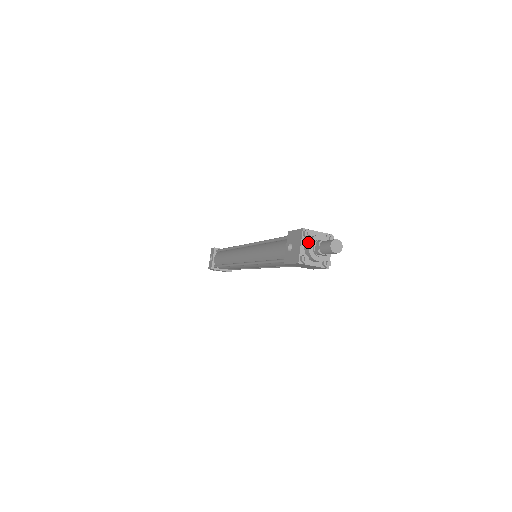
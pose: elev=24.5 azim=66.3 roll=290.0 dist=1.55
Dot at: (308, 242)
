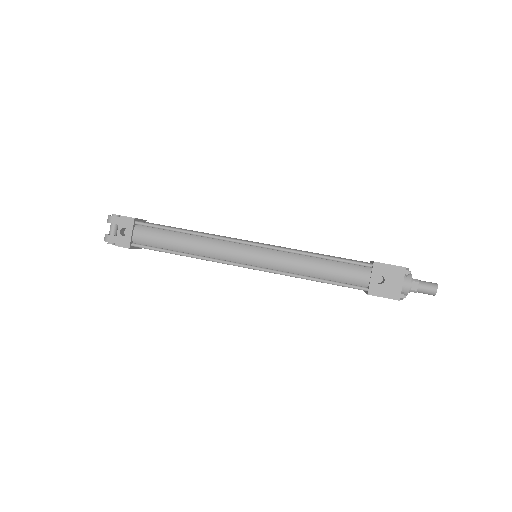
Dot at: (409, 281)
